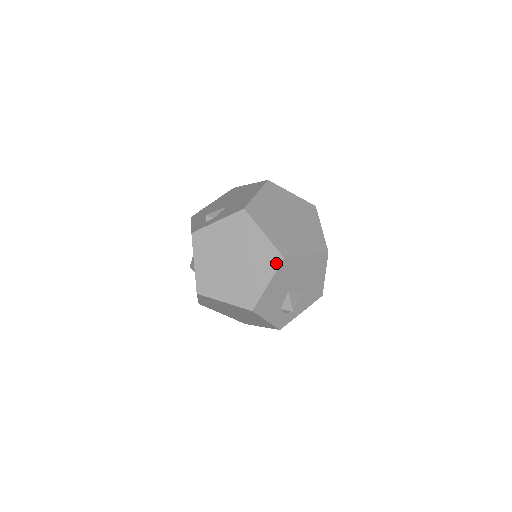
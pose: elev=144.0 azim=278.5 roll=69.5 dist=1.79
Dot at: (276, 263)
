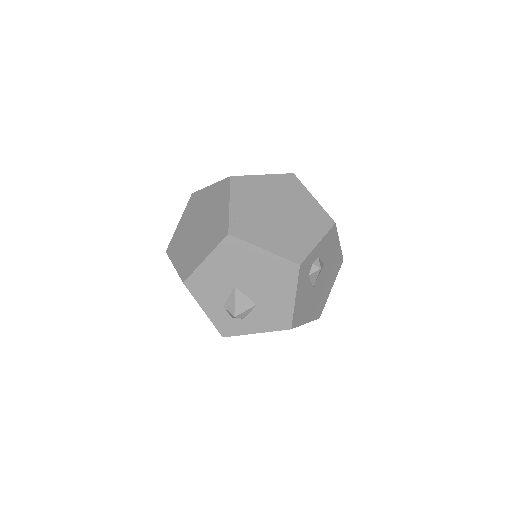
Dot at: (221, 237)
